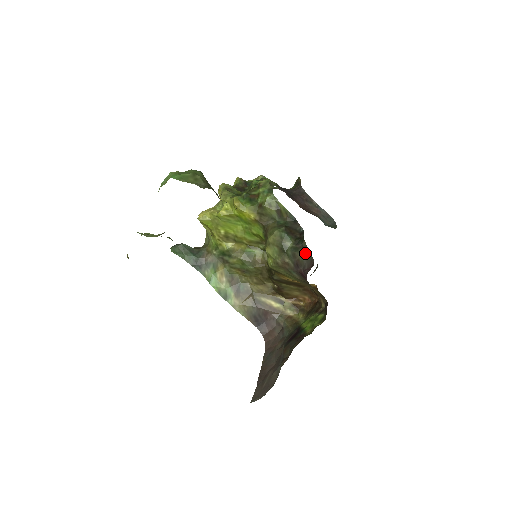
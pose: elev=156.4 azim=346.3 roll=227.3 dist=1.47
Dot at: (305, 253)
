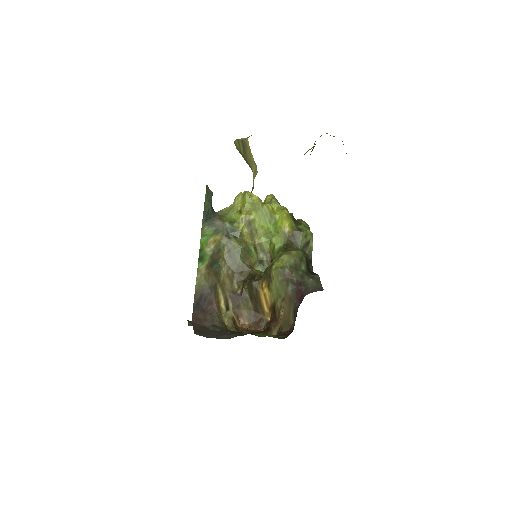
Dot at: (314, 281)
